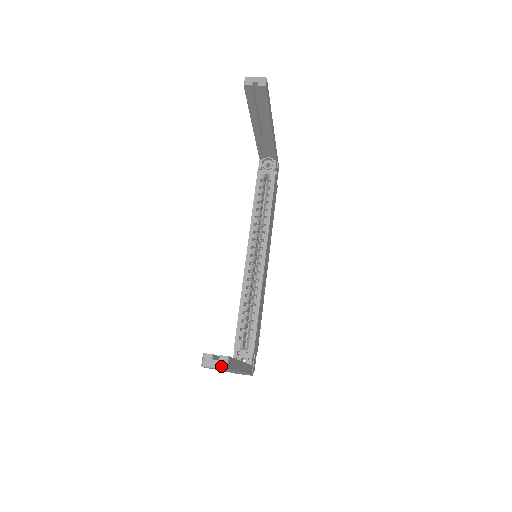
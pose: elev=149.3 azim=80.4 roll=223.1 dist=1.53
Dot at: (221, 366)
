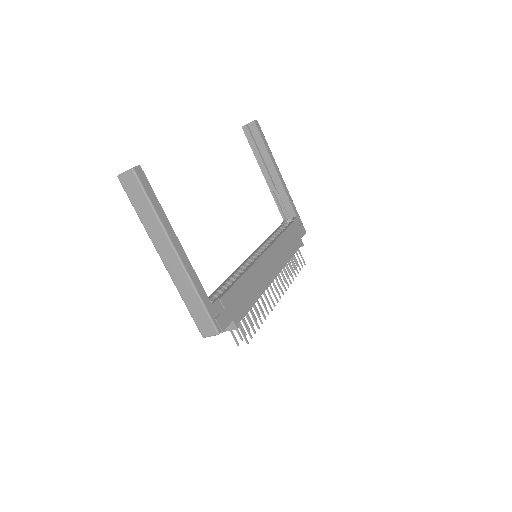
Dot at: (130, 169)
